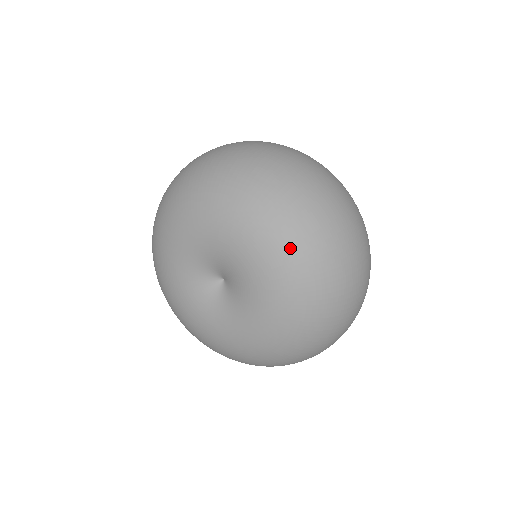
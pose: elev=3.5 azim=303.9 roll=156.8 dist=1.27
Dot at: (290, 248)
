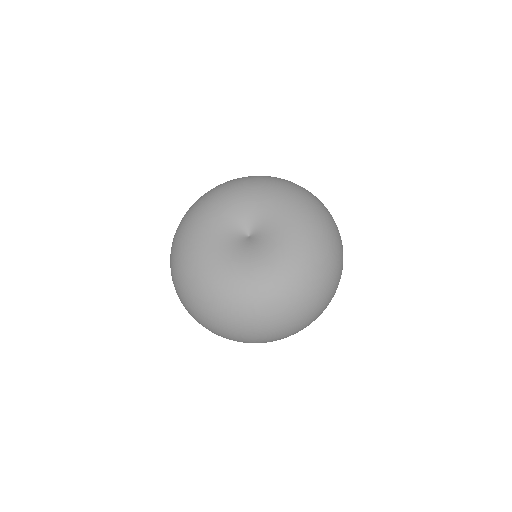
Dot at: (313, 216)
